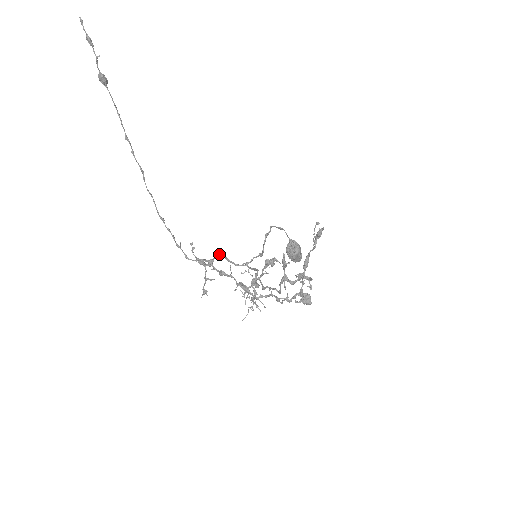
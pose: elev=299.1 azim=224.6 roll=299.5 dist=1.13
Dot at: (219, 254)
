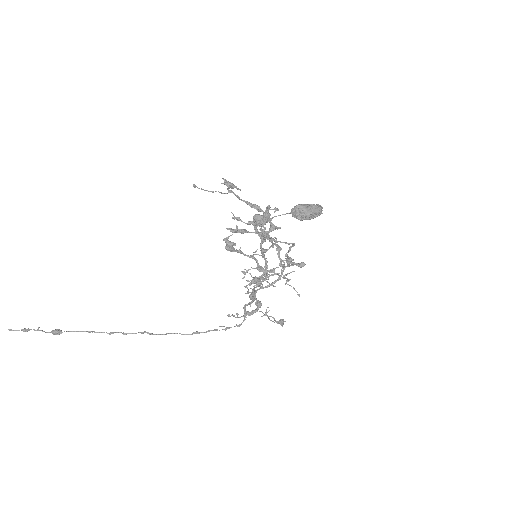
Dot at: (255, 292)
